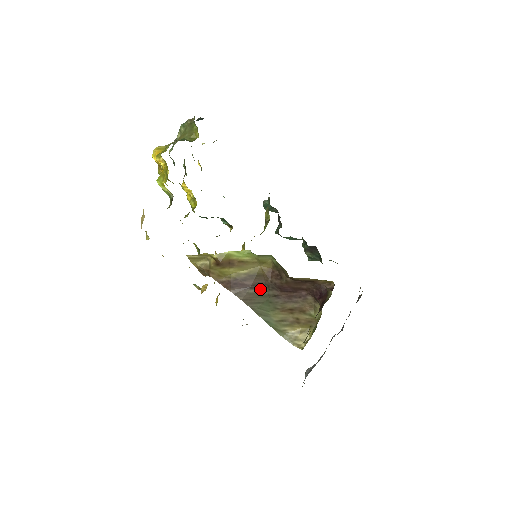
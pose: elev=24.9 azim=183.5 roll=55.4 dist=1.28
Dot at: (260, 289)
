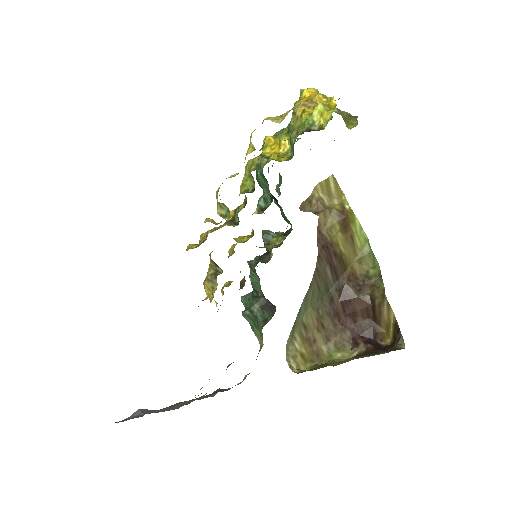
Dot at: (332, 278)
